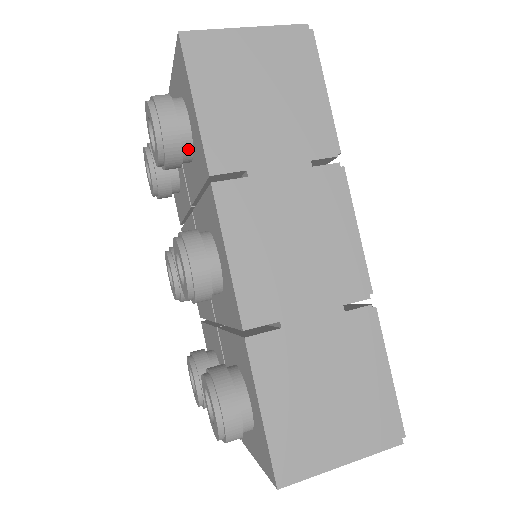
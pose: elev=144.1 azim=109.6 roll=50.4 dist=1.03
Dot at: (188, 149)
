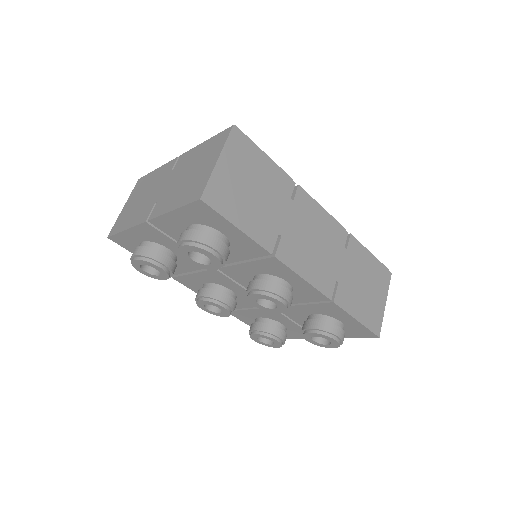
Dot at: occluded
